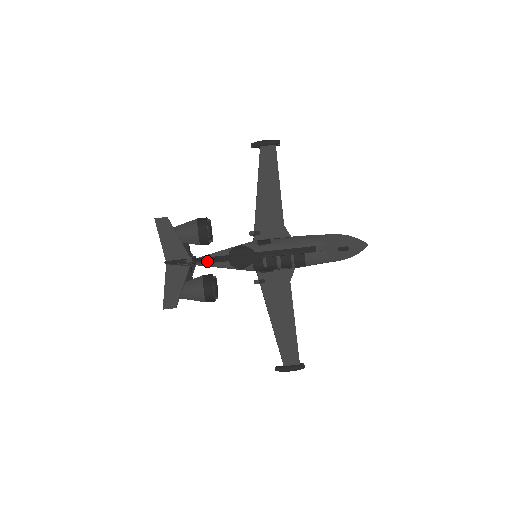
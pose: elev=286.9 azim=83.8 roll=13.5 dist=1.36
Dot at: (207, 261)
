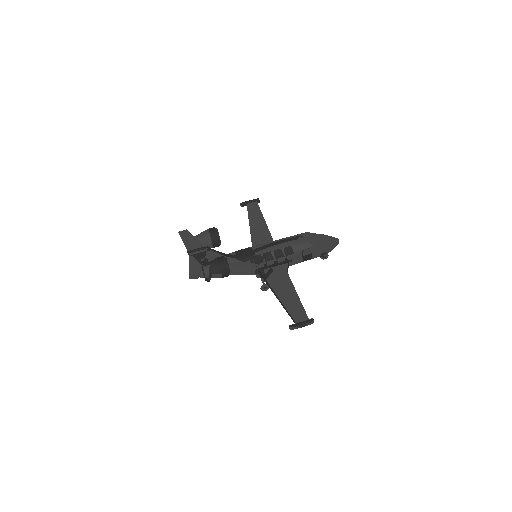
Dot at: (219, 253)
